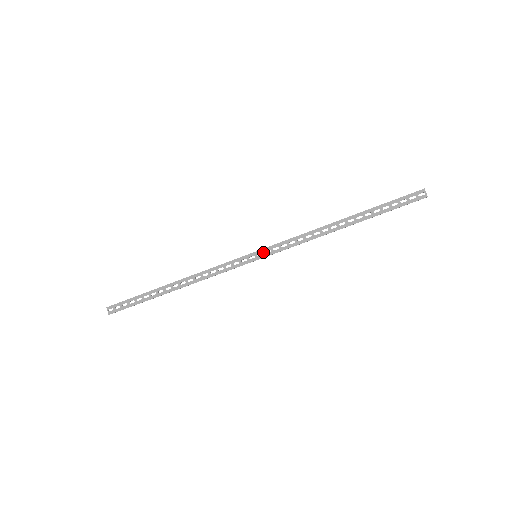
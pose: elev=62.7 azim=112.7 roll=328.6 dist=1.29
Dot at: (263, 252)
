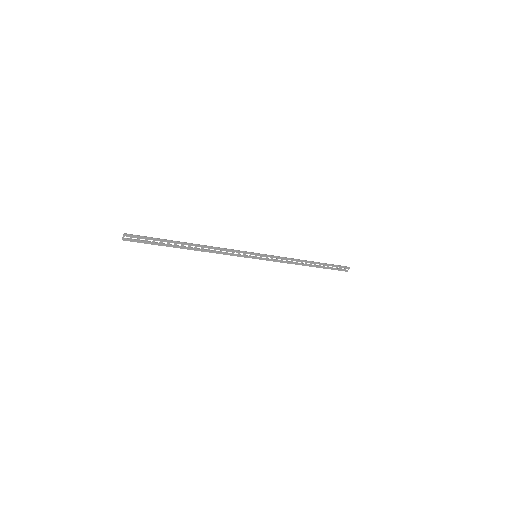
Dot at: (262, 256)
